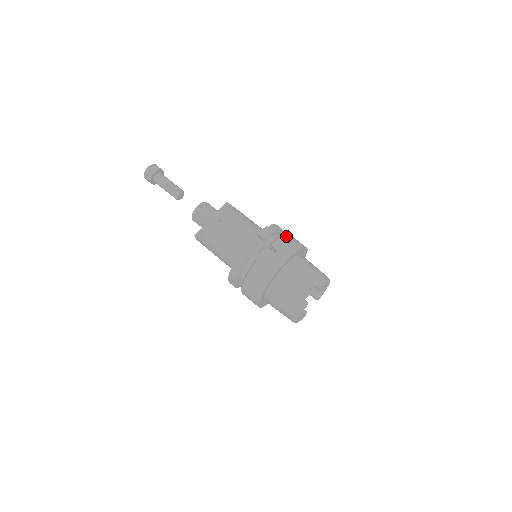
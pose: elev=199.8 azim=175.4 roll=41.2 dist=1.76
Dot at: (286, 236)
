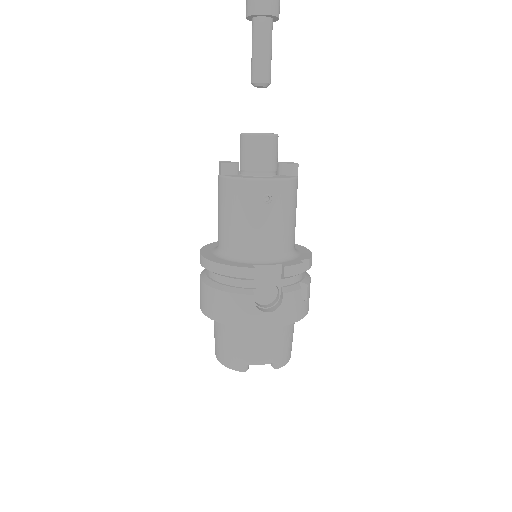
Dot at: (306, 288)
